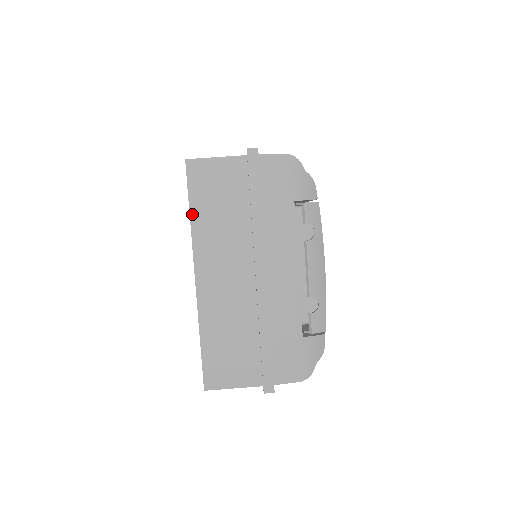
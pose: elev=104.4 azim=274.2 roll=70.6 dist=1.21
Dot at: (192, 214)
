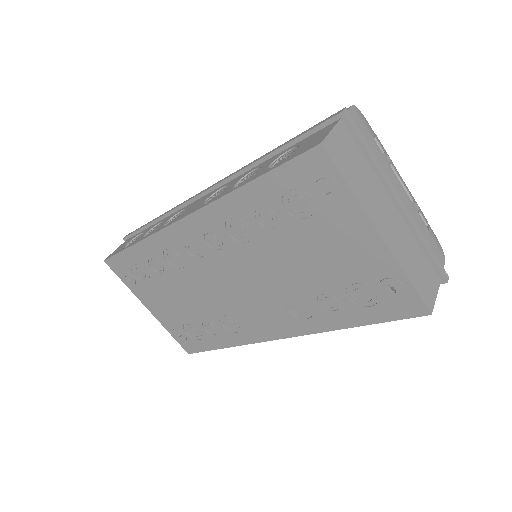
Dot at: (350, 186)
